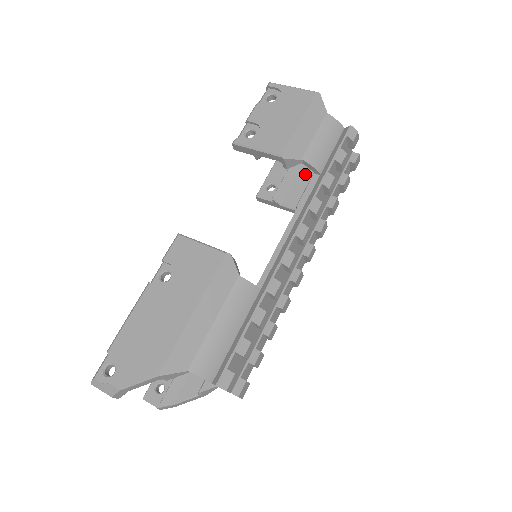
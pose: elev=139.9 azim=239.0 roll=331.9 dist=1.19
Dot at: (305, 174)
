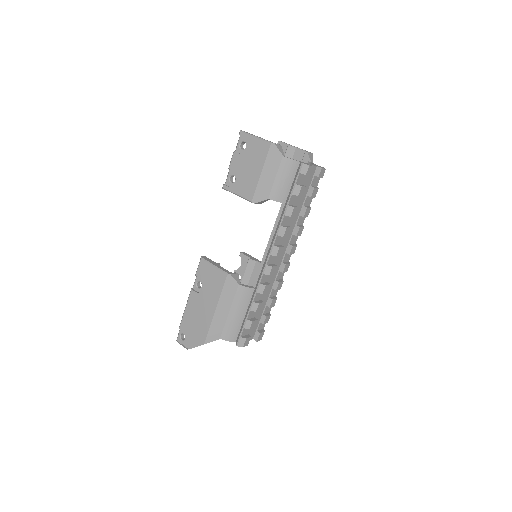
Dot at: occluded
